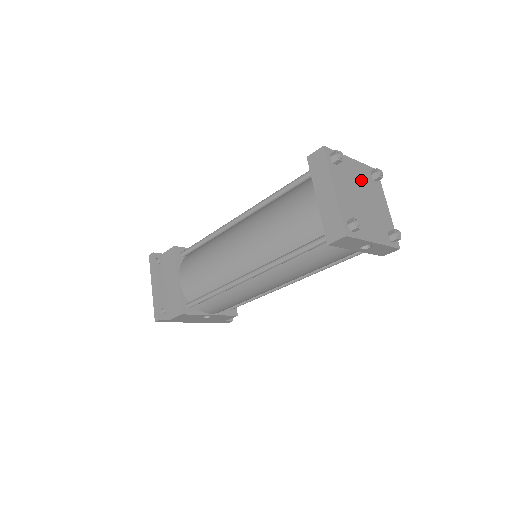
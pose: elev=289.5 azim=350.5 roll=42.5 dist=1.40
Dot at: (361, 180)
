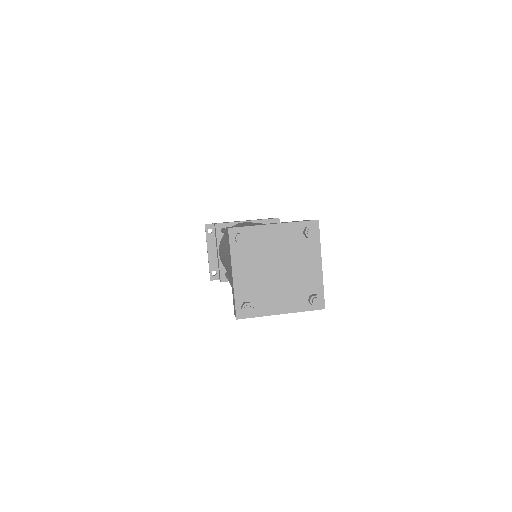
Dot at: (282, 246)
